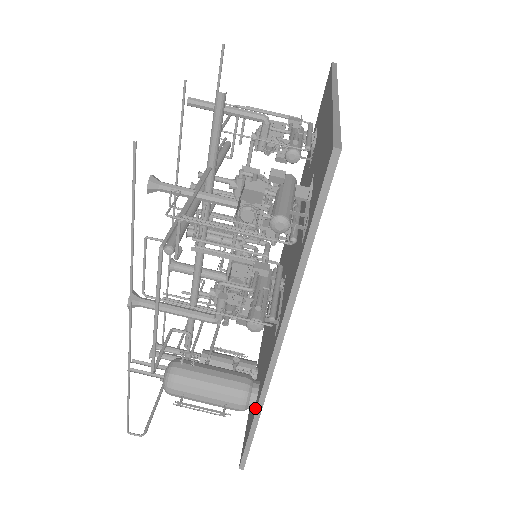
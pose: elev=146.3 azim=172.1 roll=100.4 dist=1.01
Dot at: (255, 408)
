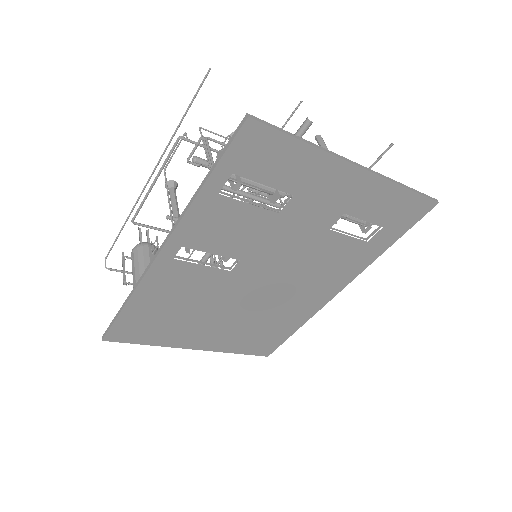
Dot at: (135, 297)
